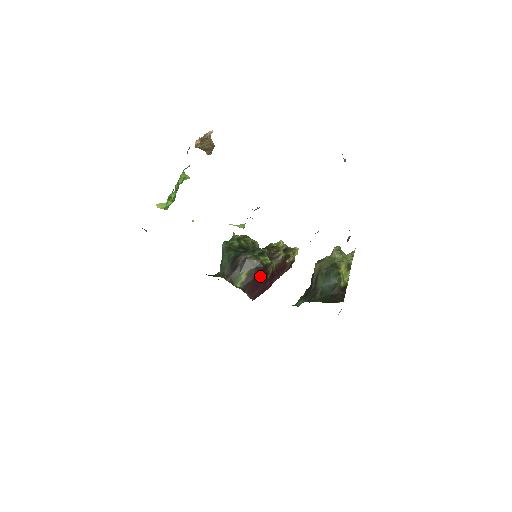
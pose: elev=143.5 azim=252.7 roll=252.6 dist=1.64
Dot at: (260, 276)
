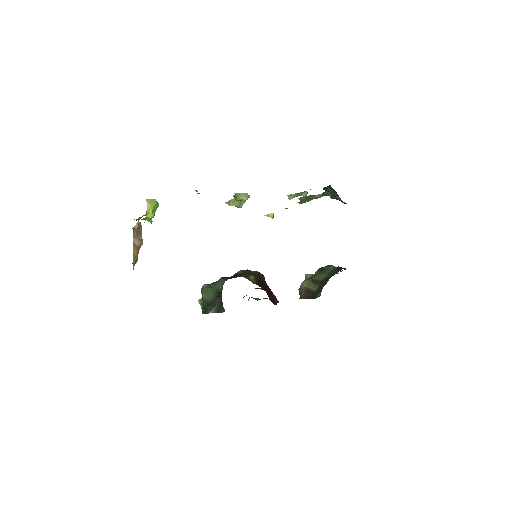
Dot at: (266, 285)
